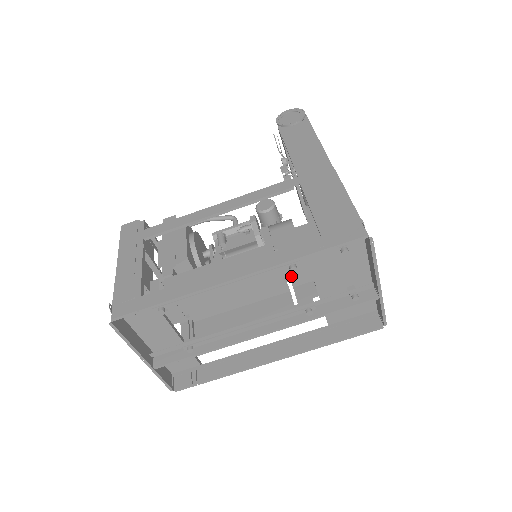
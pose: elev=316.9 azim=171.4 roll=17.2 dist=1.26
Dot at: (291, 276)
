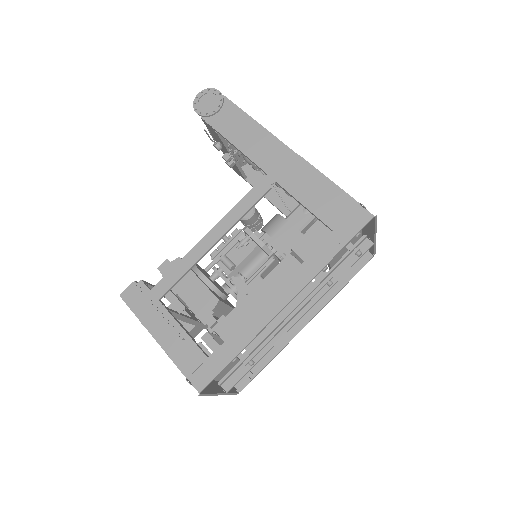
Dot at: (300, 261)
